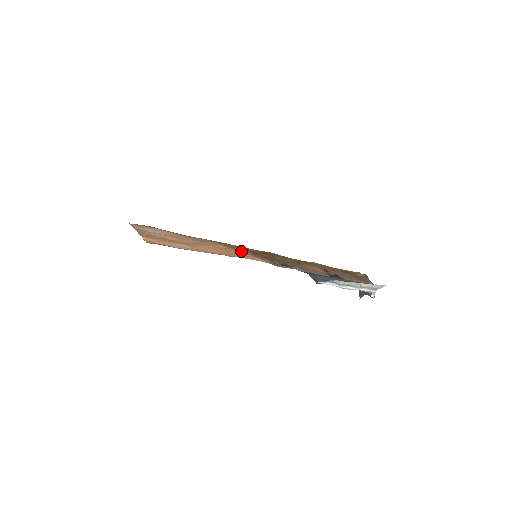
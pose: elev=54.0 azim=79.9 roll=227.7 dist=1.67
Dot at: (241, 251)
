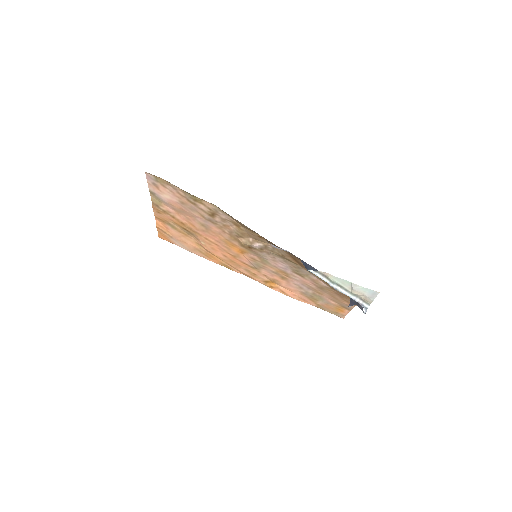
Dot at: (240, 222)
